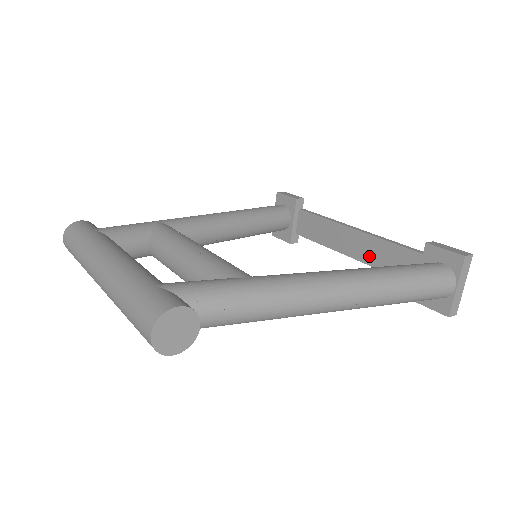
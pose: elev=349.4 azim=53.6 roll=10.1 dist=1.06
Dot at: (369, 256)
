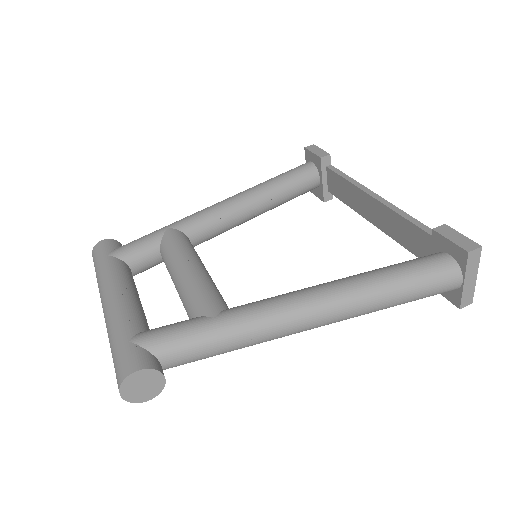
Dot at: (389, 228)
